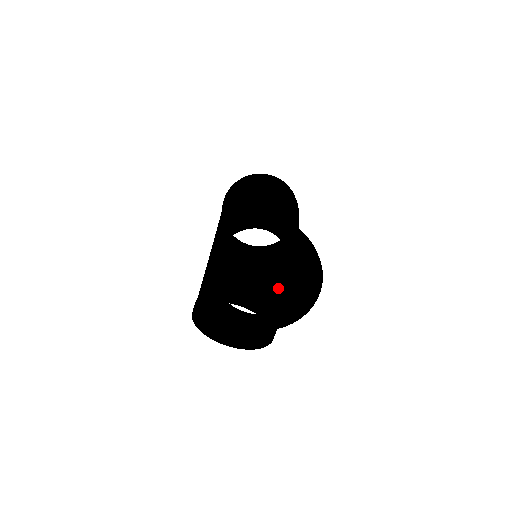
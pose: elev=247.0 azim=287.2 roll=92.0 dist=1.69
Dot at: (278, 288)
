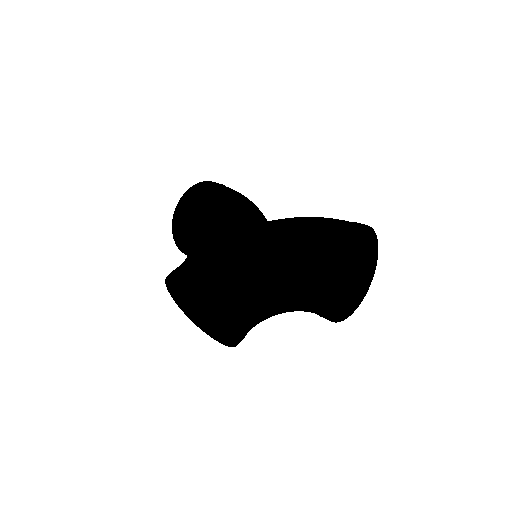
Dot at: occluded
